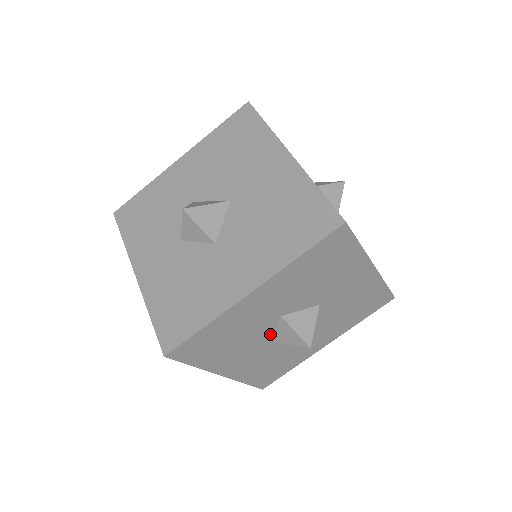
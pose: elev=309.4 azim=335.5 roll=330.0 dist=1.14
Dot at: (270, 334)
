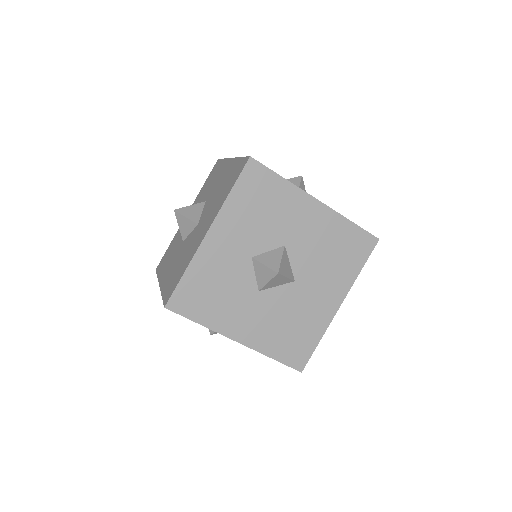
Dot at: occluded
